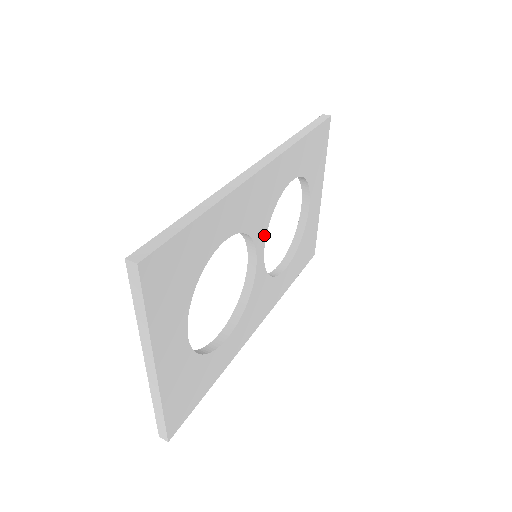
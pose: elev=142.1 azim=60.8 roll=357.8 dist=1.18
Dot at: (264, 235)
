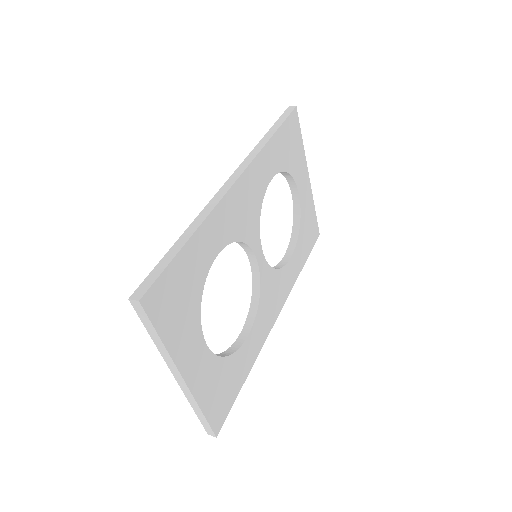
Dot at: (258, 236)
